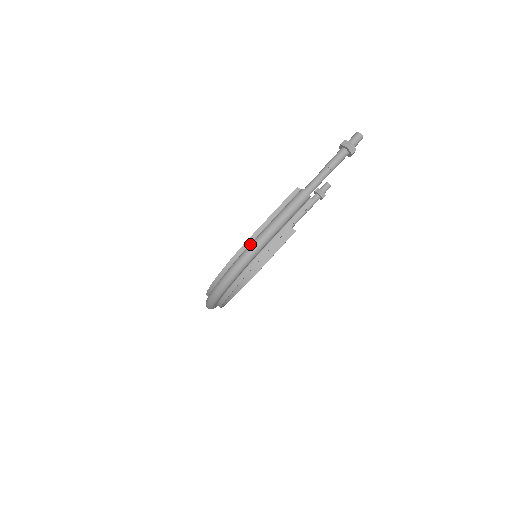
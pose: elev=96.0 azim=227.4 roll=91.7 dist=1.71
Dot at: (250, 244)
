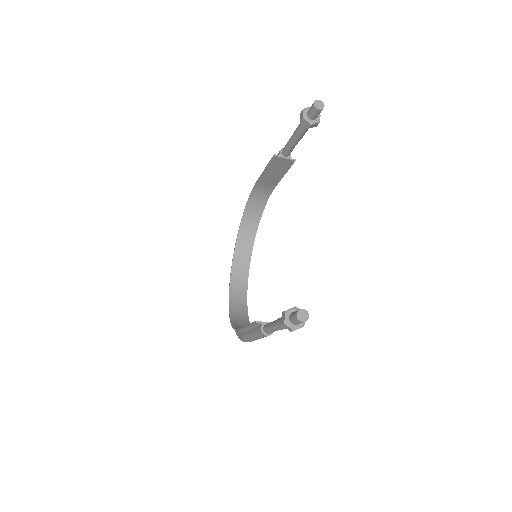
Dot at: (240, 338)
